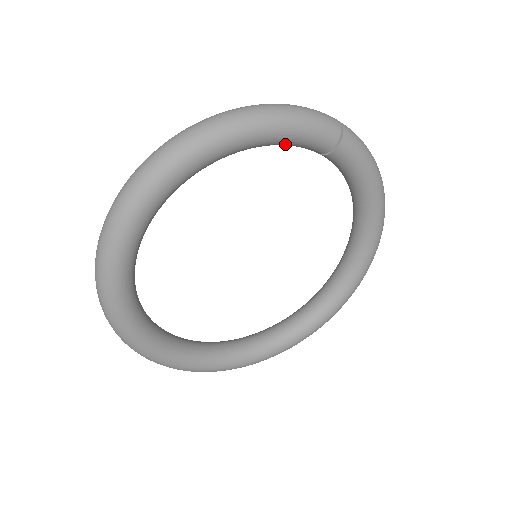
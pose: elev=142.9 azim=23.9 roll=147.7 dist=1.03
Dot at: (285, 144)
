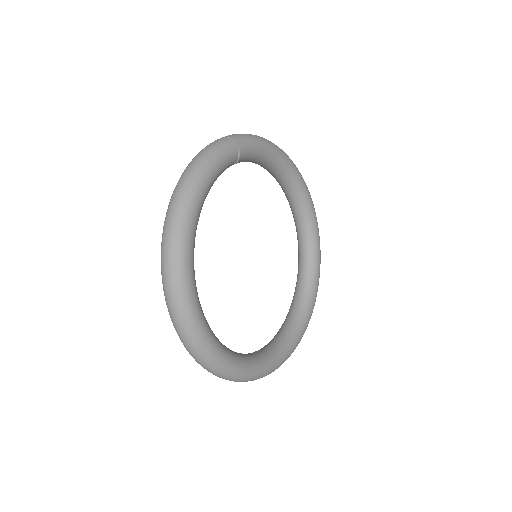
Dot at: occluded
